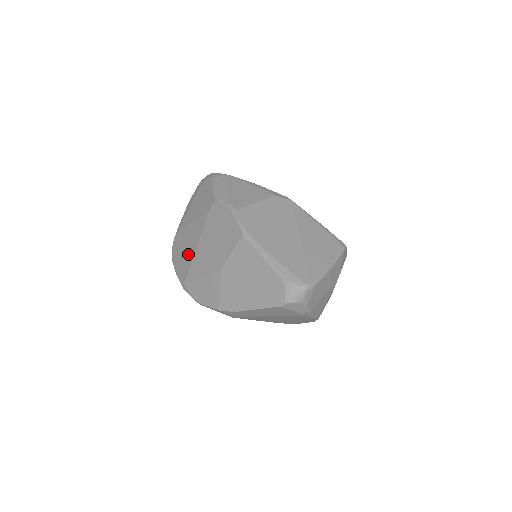
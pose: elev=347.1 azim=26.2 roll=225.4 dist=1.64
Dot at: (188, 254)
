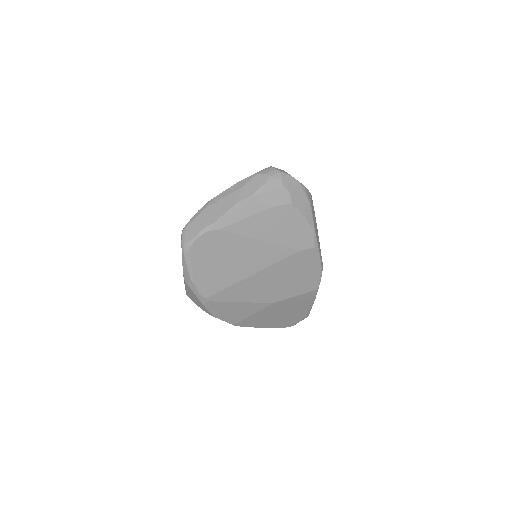
Dot at: (234, 271)
